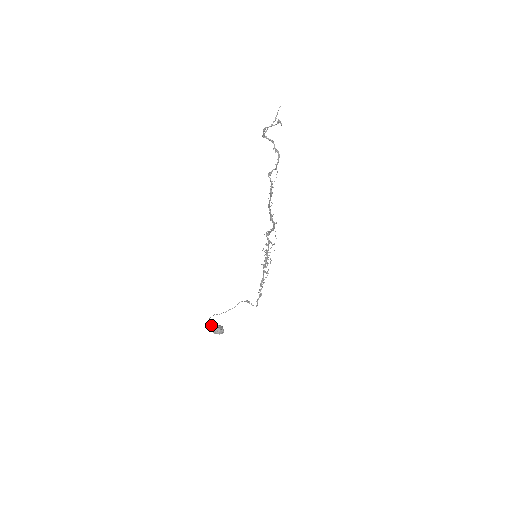
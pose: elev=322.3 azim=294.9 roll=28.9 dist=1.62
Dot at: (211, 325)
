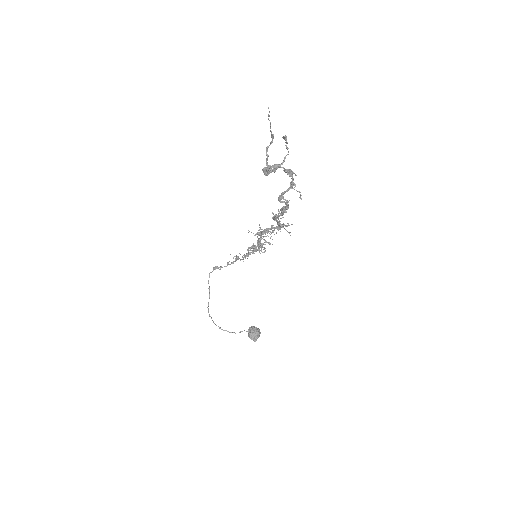
Dot at: occluded
